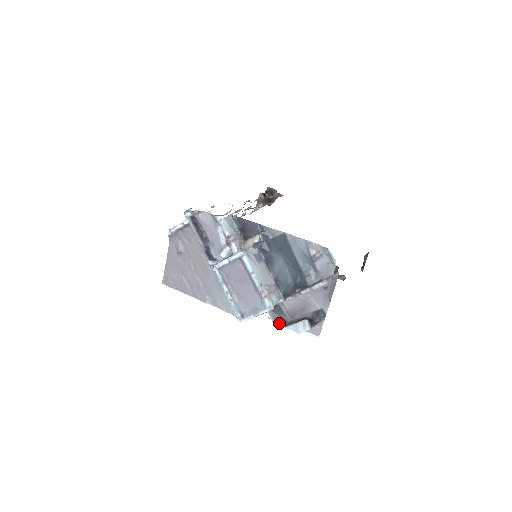
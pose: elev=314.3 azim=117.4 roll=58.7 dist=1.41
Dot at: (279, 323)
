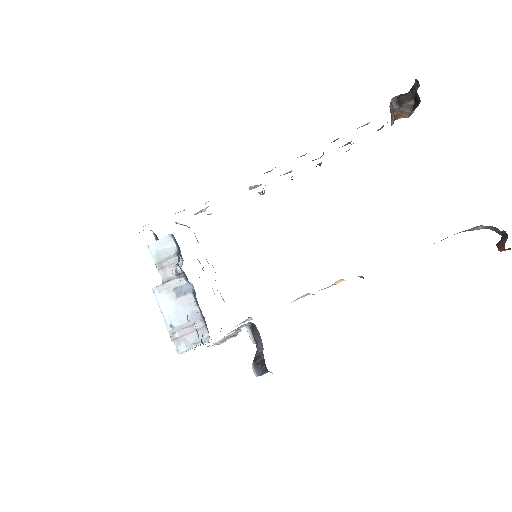
Dot at: occluded
